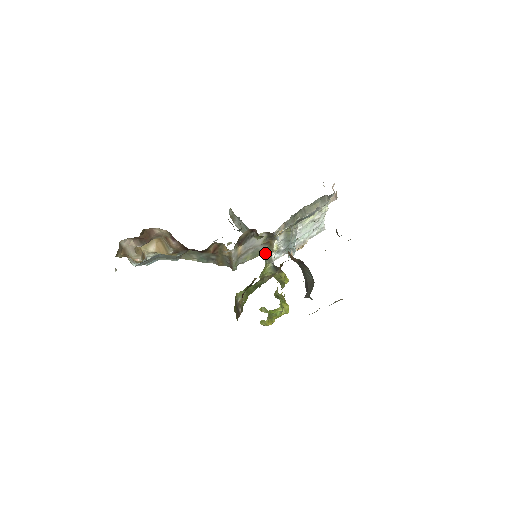
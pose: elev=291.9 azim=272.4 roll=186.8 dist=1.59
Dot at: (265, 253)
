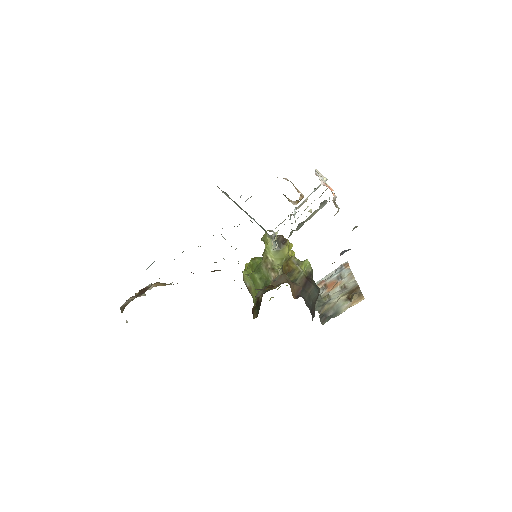
Dot at: occluded
